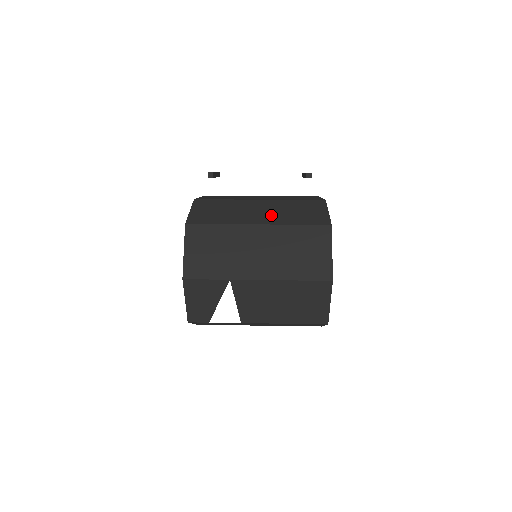
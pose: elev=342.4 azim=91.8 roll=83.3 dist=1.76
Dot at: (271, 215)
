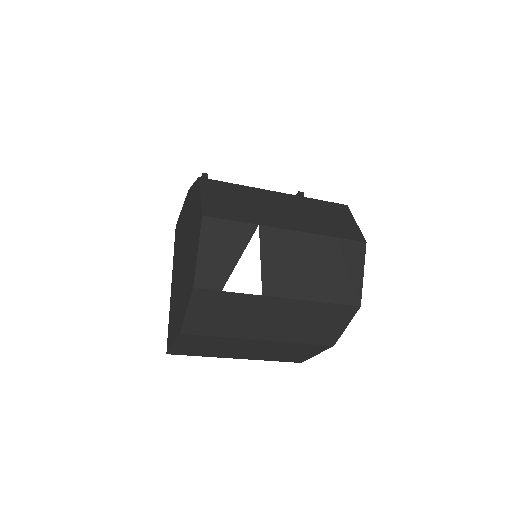
Dot at: occluded
